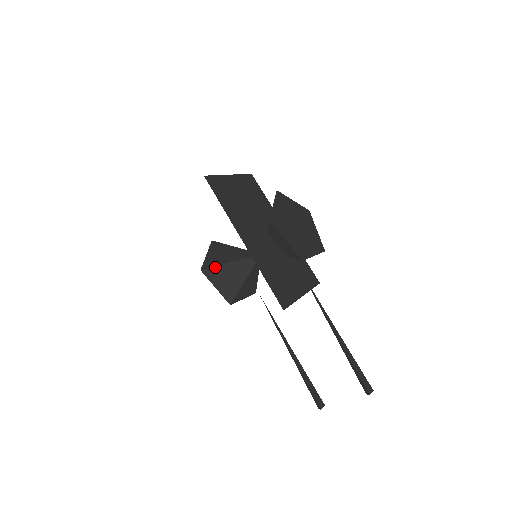
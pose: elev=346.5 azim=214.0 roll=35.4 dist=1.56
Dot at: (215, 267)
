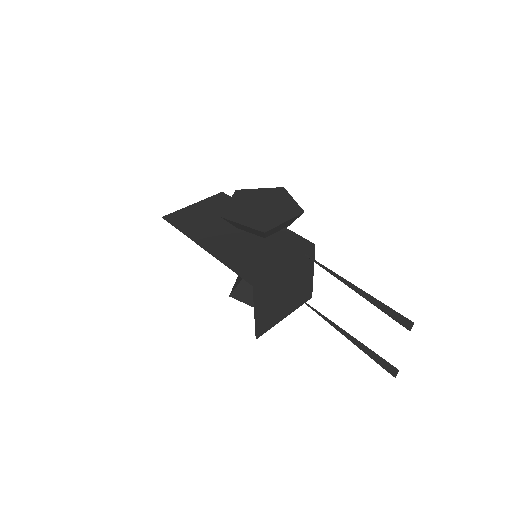
Dot at: (237, 287)
